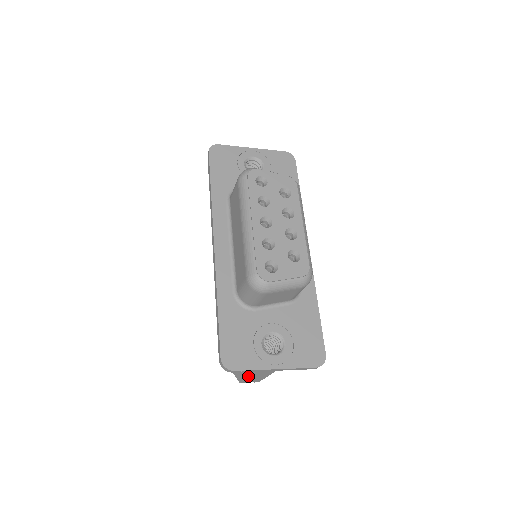
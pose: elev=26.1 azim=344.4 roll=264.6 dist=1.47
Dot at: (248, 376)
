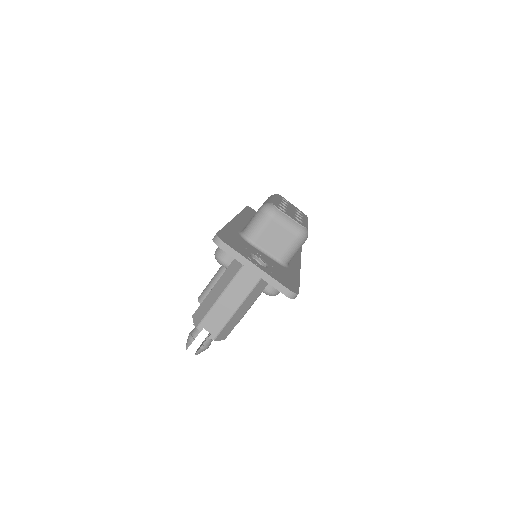
Dot at: (216, 301)
